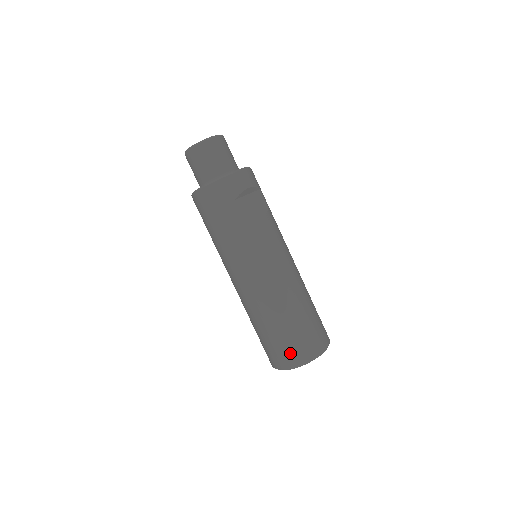
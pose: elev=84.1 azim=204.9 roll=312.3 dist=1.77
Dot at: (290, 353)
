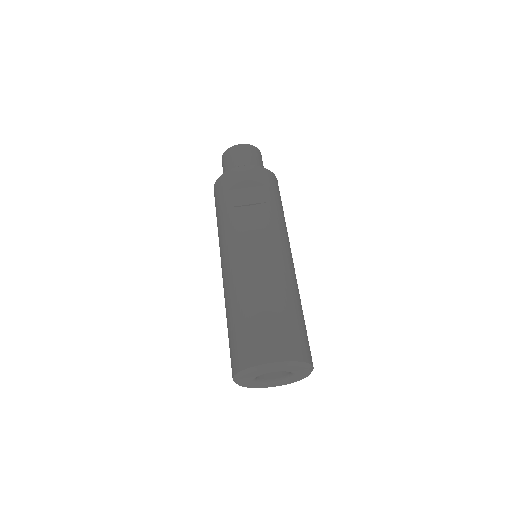
Dot at: (235, 355)
